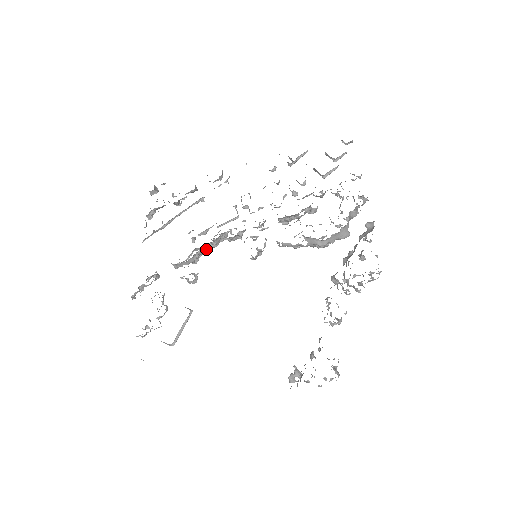
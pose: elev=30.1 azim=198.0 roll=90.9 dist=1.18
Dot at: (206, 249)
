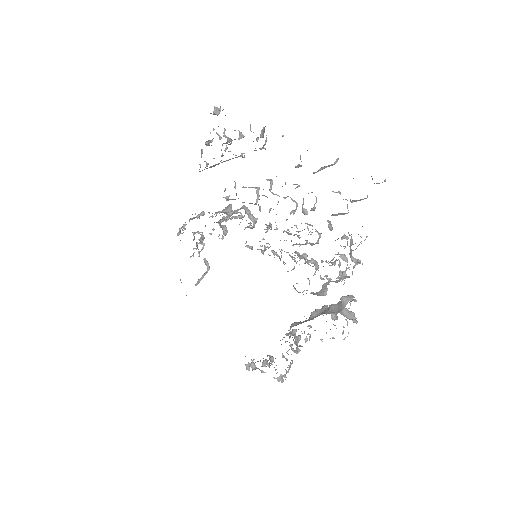
Dot at: (234, 213)
